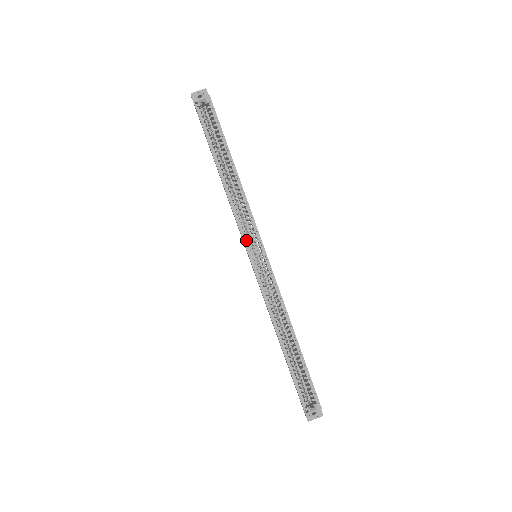
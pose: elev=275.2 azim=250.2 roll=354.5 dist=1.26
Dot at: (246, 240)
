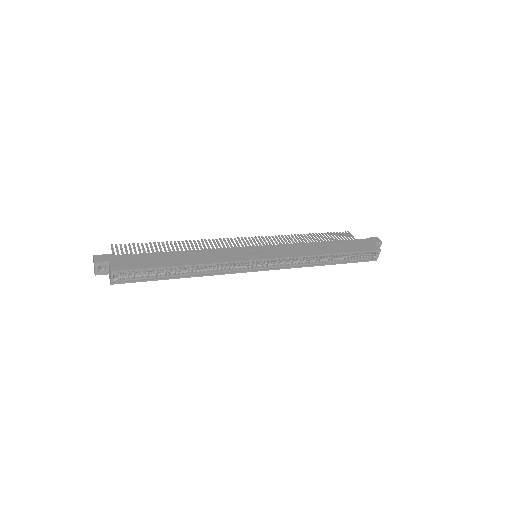
Dot at: (246, 270)
